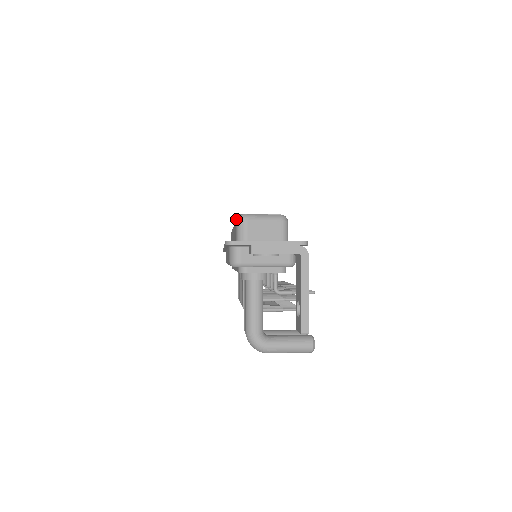
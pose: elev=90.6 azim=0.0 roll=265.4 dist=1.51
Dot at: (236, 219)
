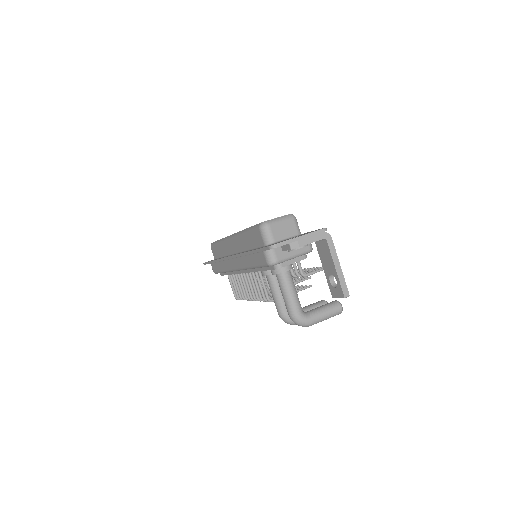
Dot at: (259, 228)
